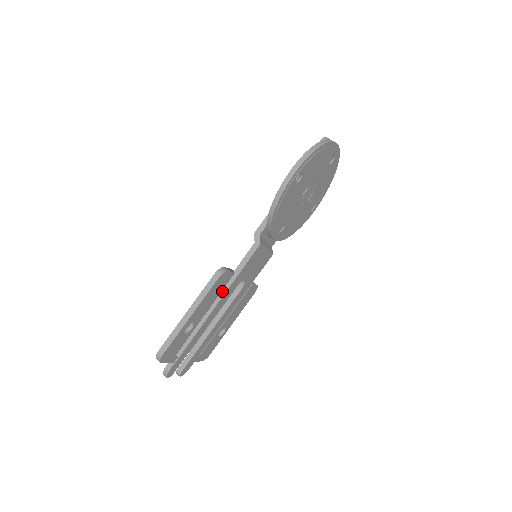
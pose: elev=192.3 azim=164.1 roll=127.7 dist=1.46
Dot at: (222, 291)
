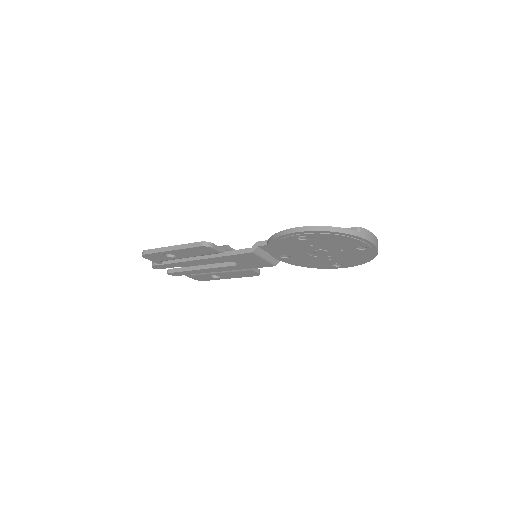
Dot at: (211, 255)
